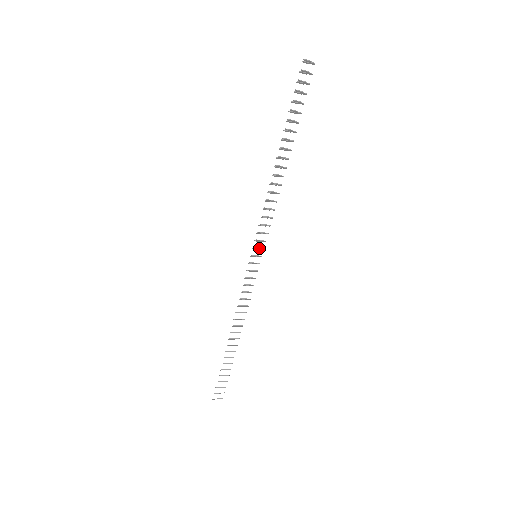
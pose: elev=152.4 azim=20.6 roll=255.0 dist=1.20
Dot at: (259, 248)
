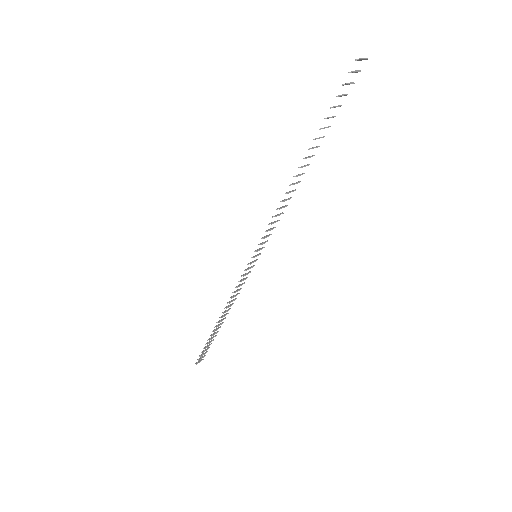
Dot at: (261, 249)
